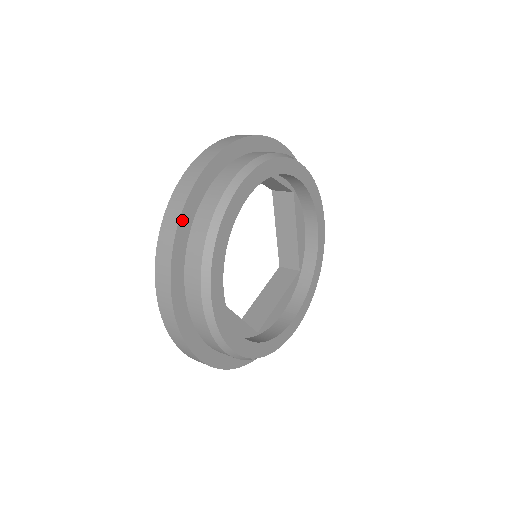
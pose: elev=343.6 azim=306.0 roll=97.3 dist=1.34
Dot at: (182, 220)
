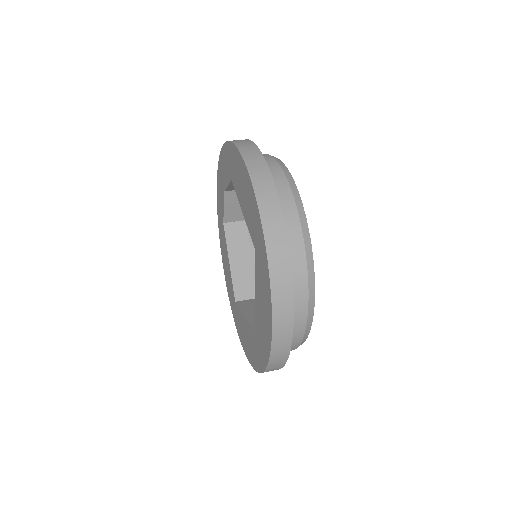
Dot at: (265, 164)
